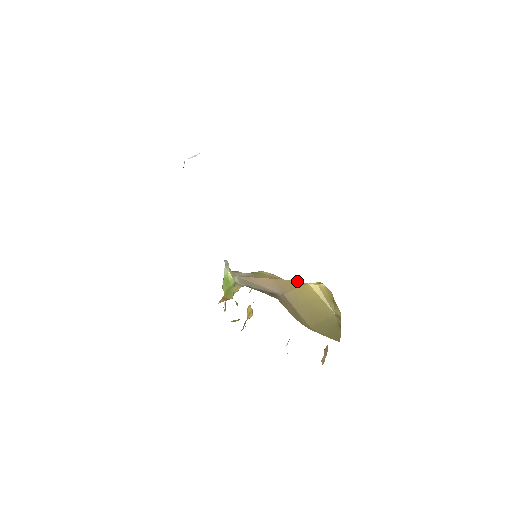
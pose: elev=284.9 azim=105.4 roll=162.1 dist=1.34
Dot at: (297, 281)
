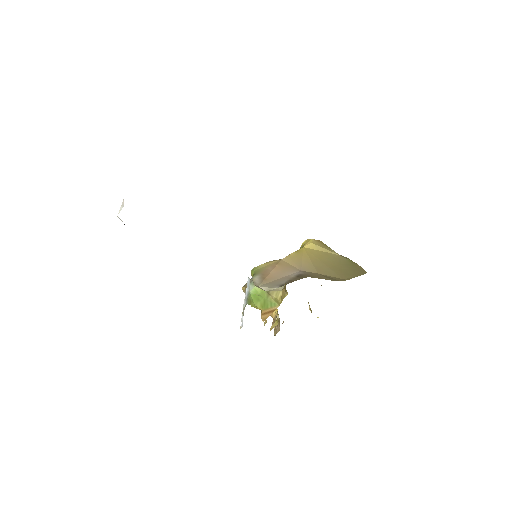
Dot at: (294, 252)
